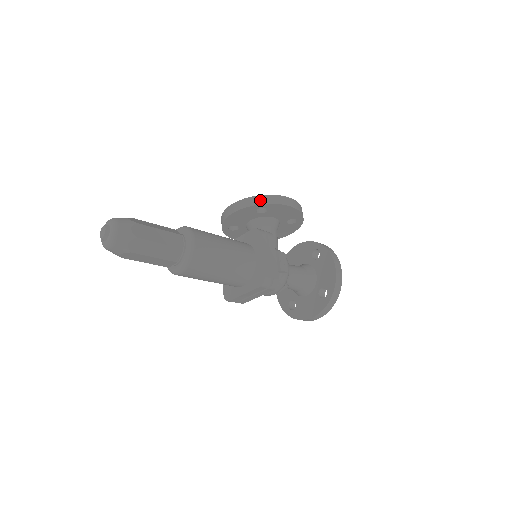
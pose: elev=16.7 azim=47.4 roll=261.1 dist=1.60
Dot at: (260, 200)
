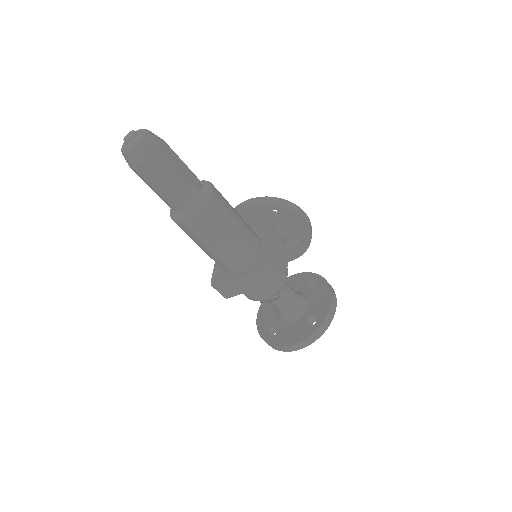
Dot at: (278, 201)
